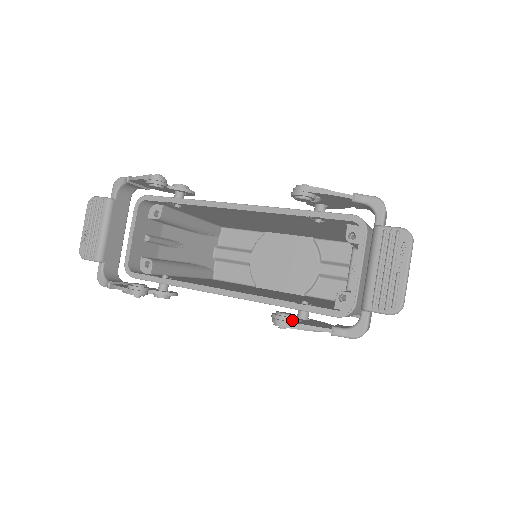
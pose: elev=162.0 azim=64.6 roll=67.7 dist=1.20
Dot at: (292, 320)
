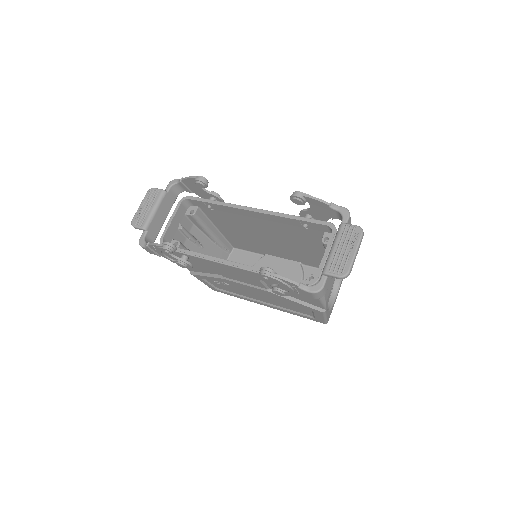
Dot at: (273, 273)
